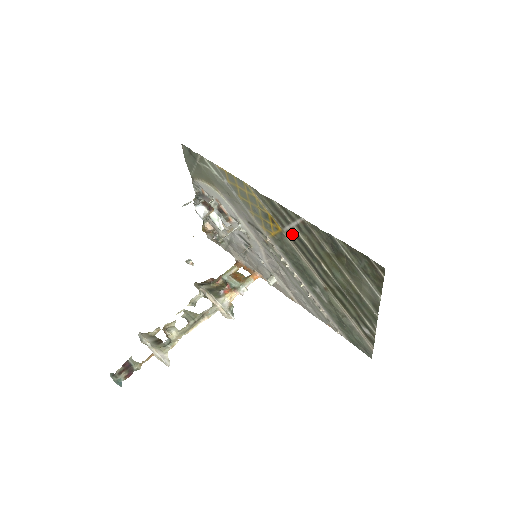
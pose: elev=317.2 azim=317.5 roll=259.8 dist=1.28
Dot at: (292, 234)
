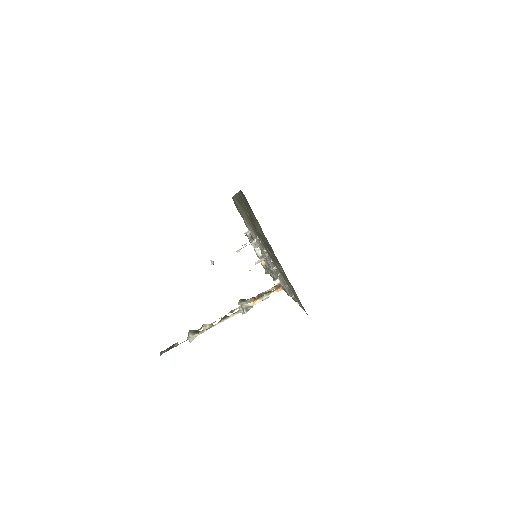
Dot at: occluded
